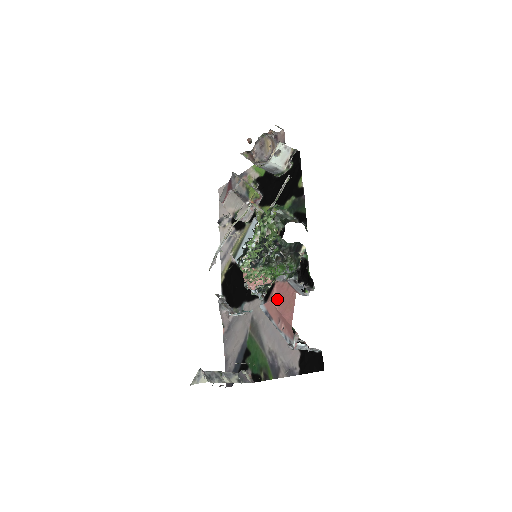
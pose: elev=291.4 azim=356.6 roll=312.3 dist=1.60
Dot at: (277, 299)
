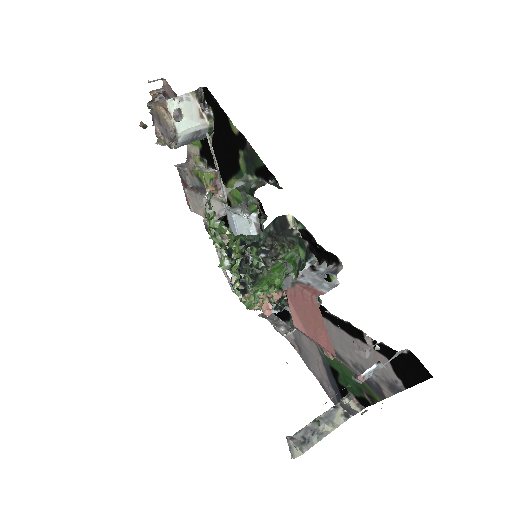
Dot at: (299, 319)
